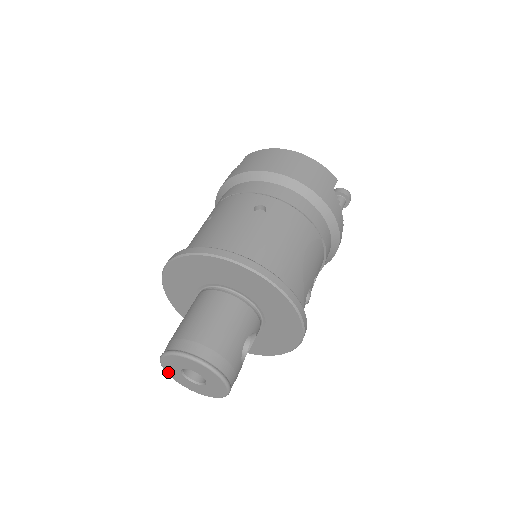
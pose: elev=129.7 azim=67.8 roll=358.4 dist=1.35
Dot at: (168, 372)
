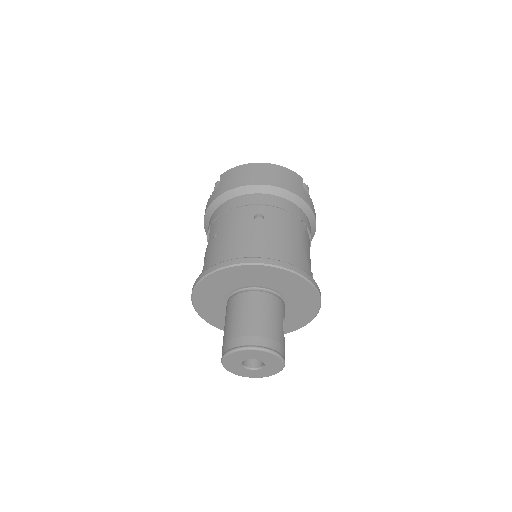
Dot at: (228, 368)
